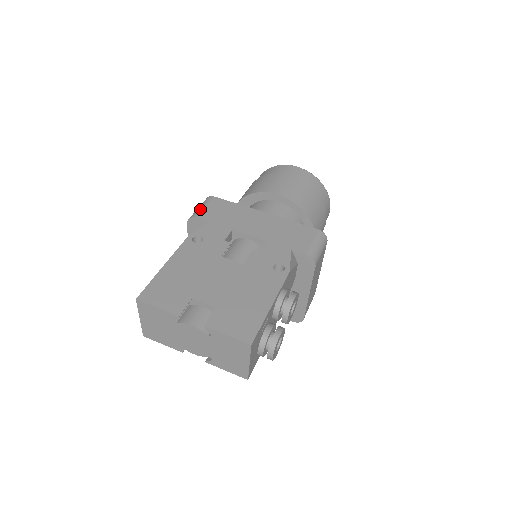
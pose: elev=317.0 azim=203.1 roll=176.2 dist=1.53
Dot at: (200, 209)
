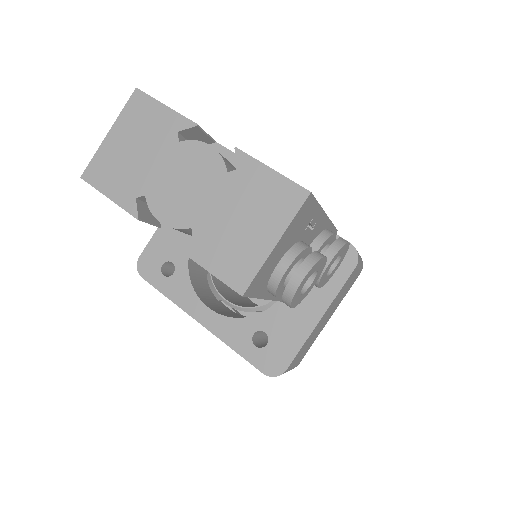
Dot at: occluded
